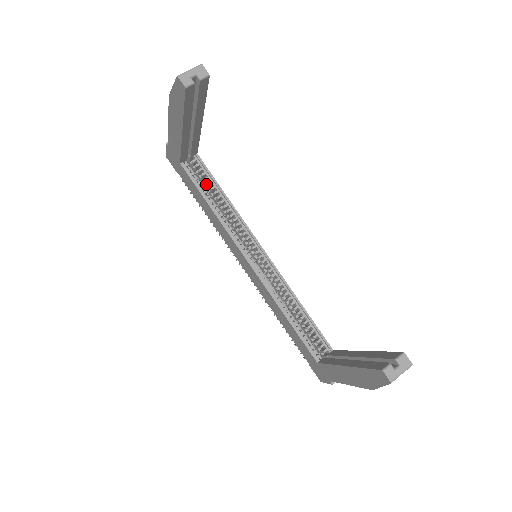
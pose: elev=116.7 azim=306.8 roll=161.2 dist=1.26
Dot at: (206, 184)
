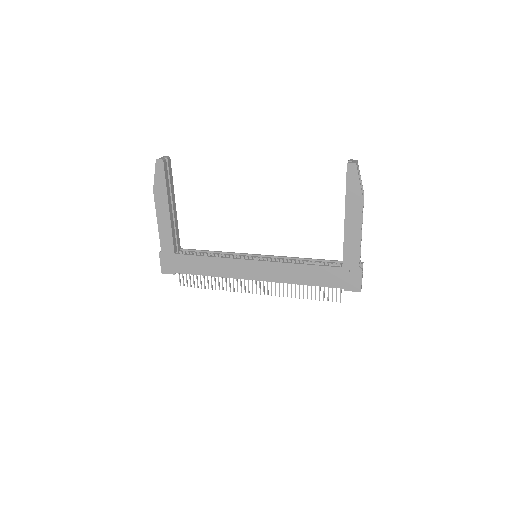
Dot at: occluded
